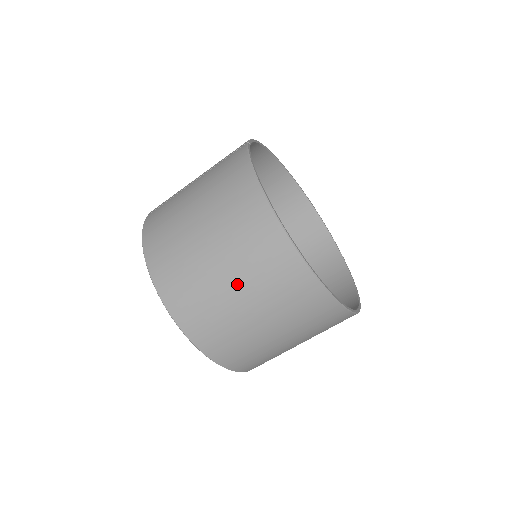
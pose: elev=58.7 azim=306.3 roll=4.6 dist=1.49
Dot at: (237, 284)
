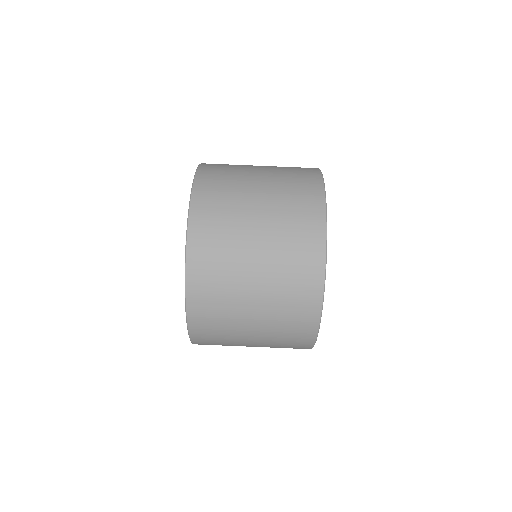
Dot at: (264, 180)
